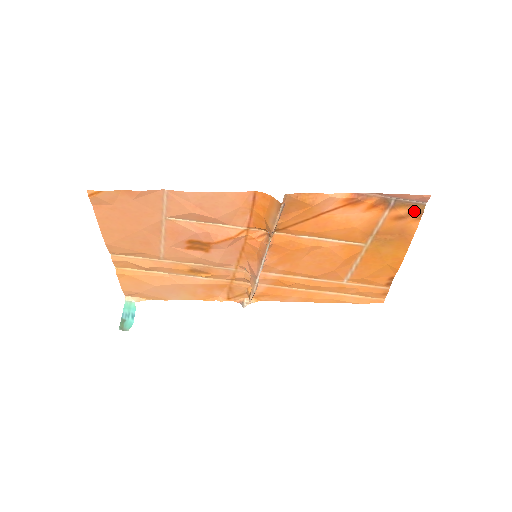
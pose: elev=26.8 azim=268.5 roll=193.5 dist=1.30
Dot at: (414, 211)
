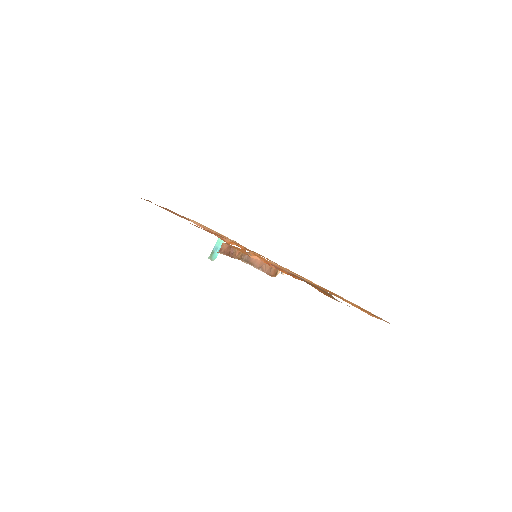
Dot at: (326, 293)
